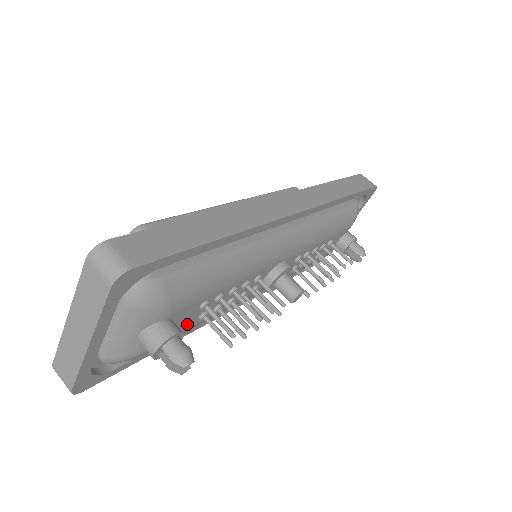
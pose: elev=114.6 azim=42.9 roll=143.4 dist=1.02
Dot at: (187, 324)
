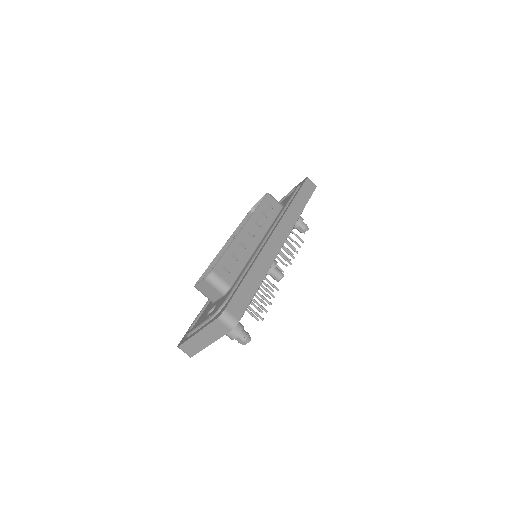
Dot at: occluded
